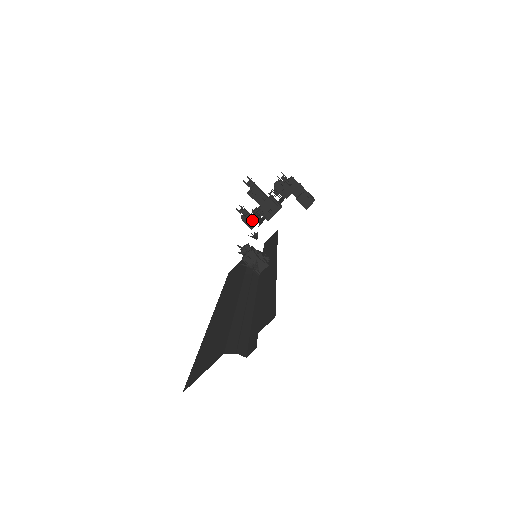
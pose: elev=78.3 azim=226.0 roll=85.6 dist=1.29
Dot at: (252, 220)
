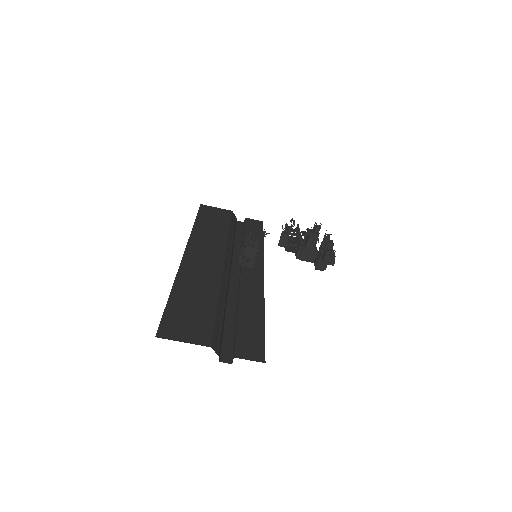
Dot at: (287, 242)
